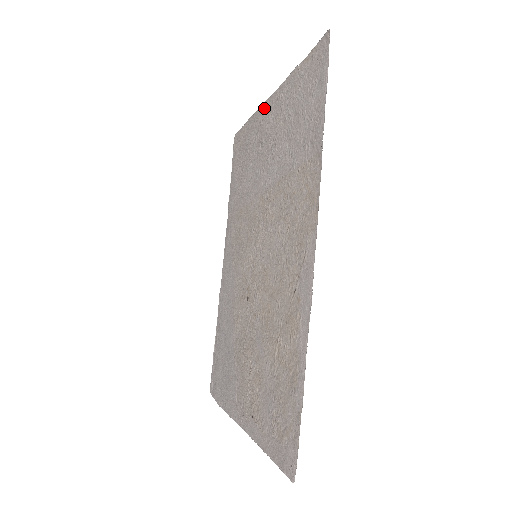
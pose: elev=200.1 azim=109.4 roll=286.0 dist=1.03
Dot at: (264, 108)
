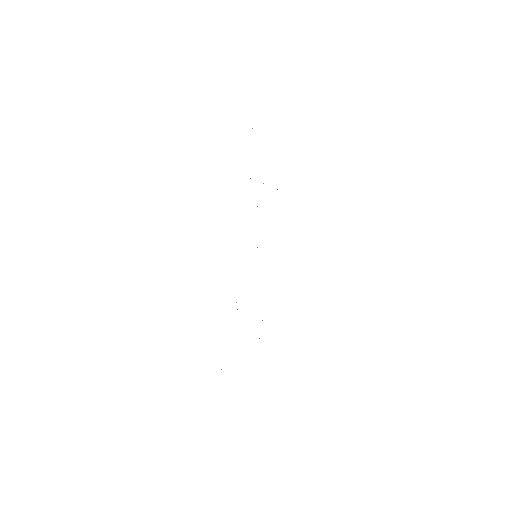
Dot at: occluded
